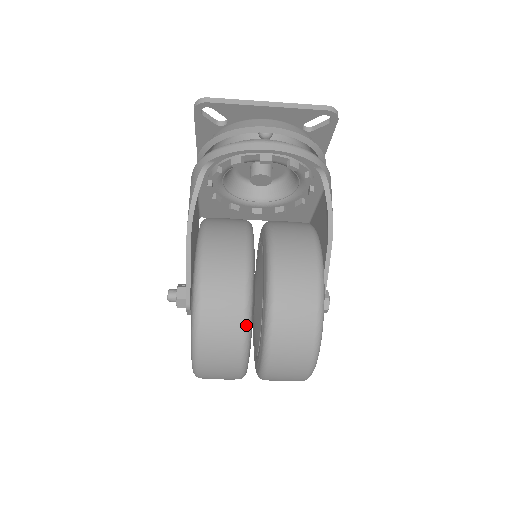
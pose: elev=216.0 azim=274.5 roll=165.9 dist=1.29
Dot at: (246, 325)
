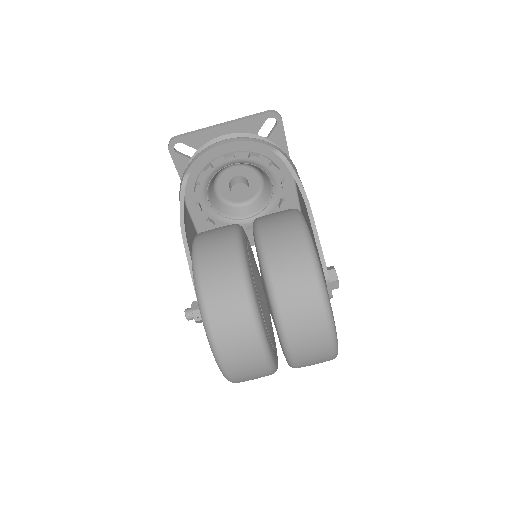
Dot at: (246, 284)
